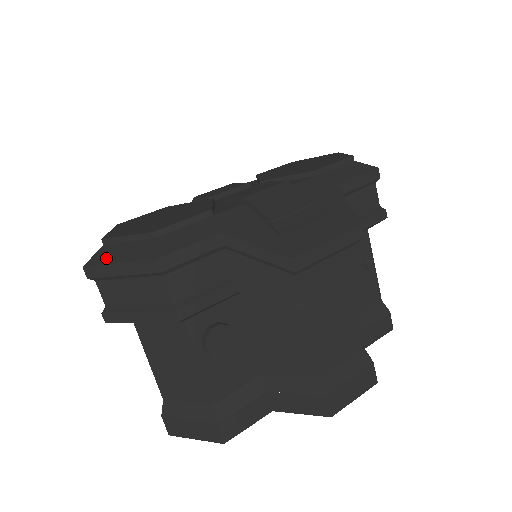
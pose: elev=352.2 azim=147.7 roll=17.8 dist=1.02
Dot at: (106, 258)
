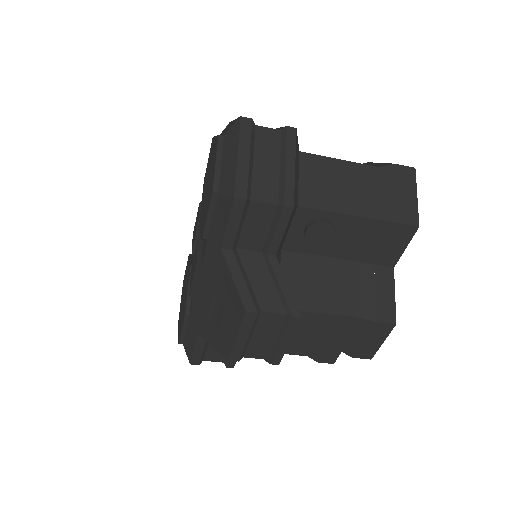
Dot at: occluded
